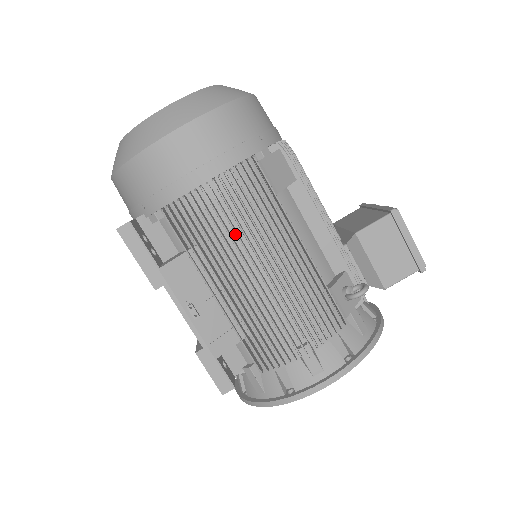
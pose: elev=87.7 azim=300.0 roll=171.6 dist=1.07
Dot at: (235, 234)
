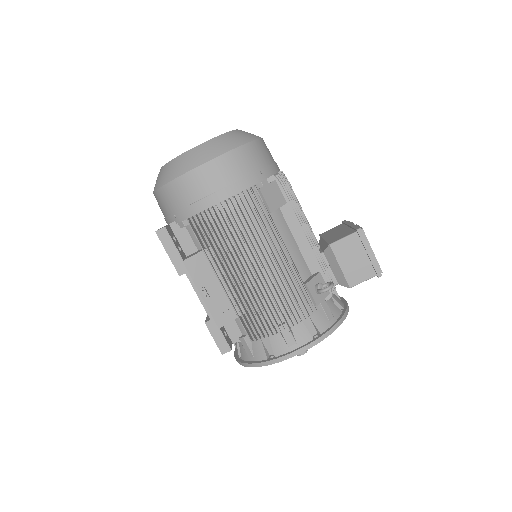
Dot at: occluded
